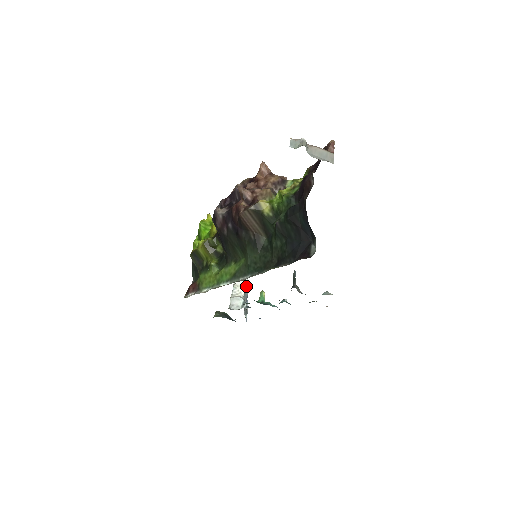
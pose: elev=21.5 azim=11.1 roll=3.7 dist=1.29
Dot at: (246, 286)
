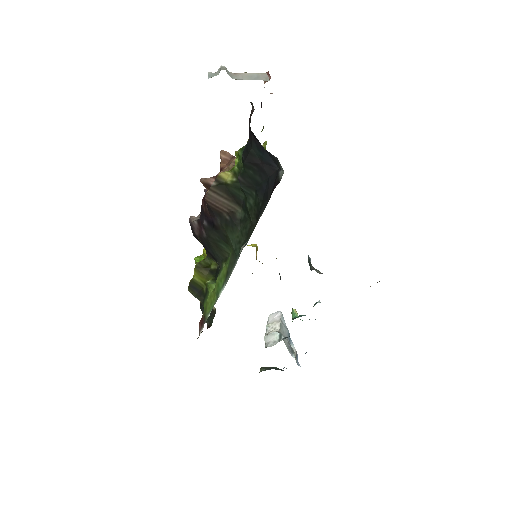
Dot at: (280, 320)
